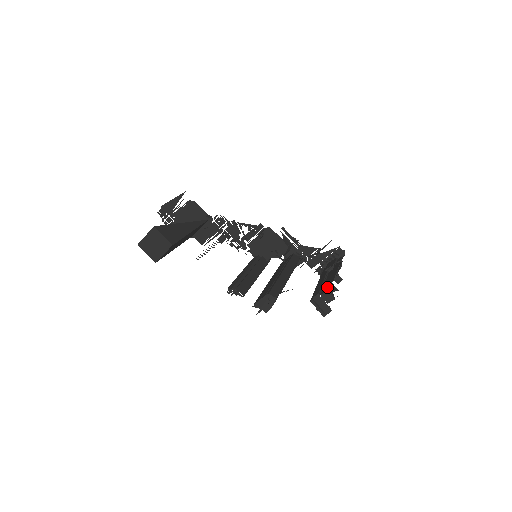
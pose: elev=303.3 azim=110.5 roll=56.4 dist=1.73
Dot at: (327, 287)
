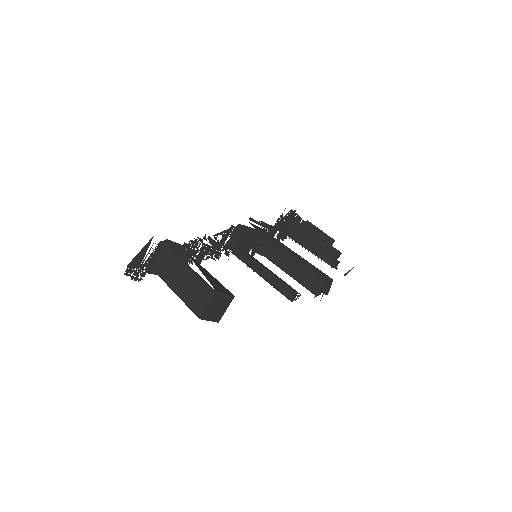
Dot at: (332, 248)
